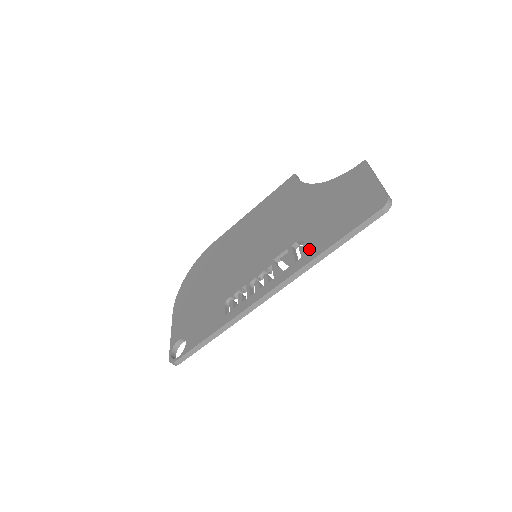
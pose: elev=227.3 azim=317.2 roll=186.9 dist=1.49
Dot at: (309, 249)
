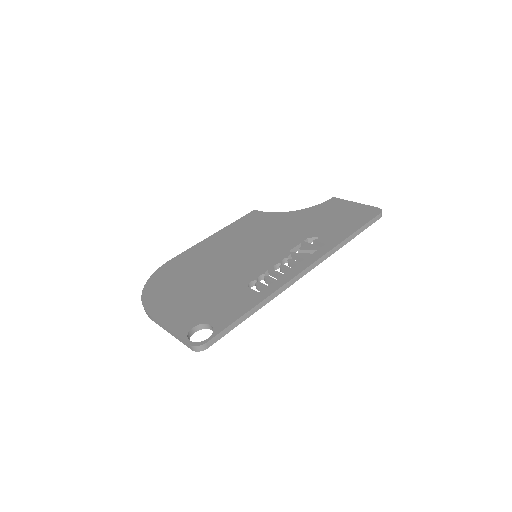
Dot at: (329, 239)
